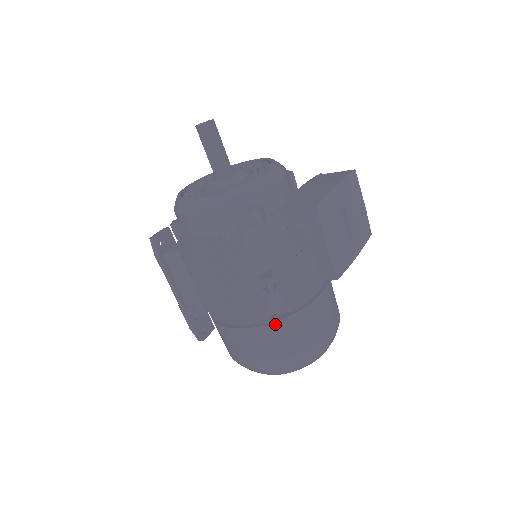
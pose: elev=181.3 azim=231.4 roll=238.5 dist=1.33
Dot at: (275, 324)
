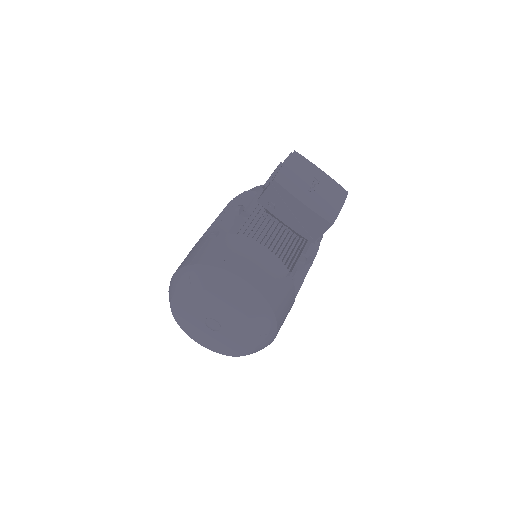
Dot at: (219, 234)
